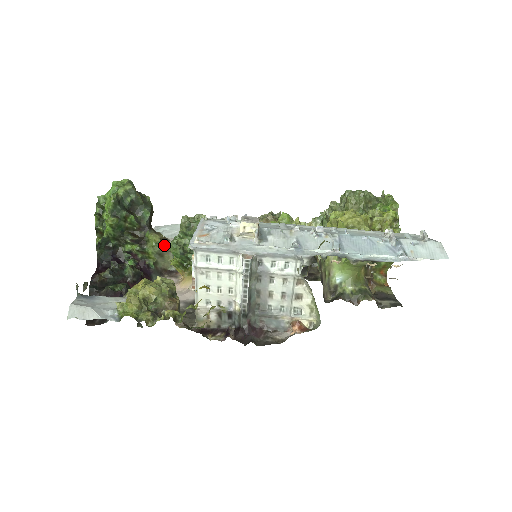
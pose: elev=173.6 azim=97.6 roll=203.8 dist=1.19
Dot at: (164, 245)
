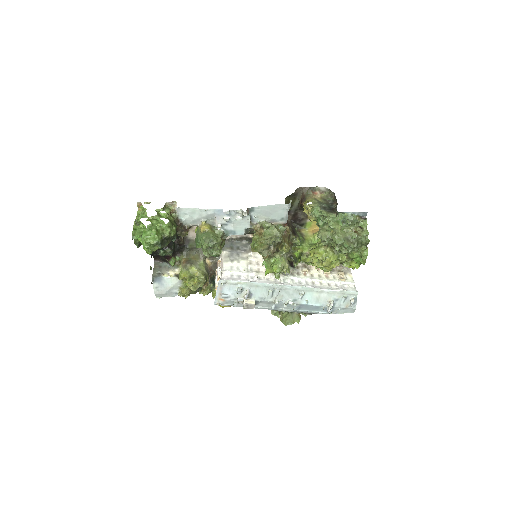
Dot at: occluded
